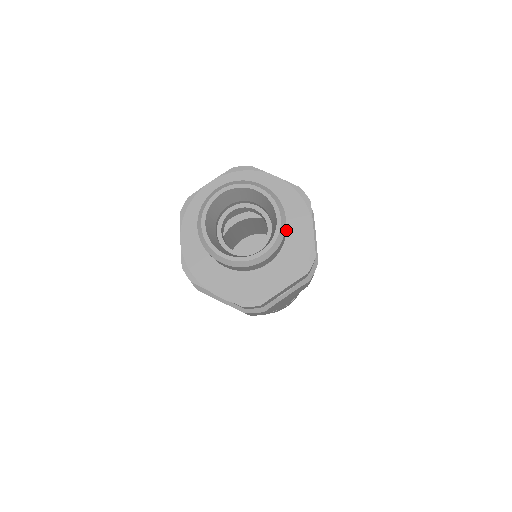
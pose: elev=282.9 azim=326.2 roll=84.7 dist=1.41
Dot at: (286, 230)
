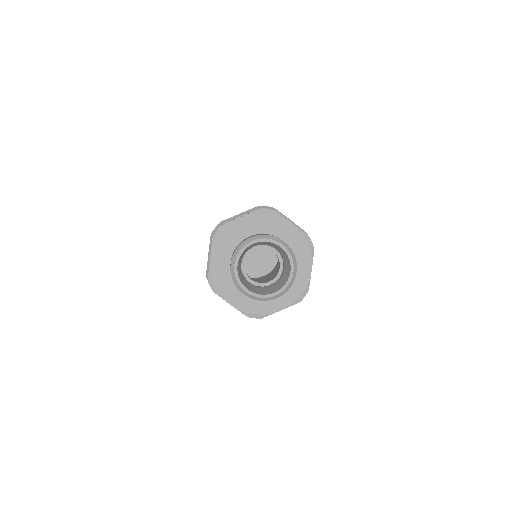
Dot at: occluded
